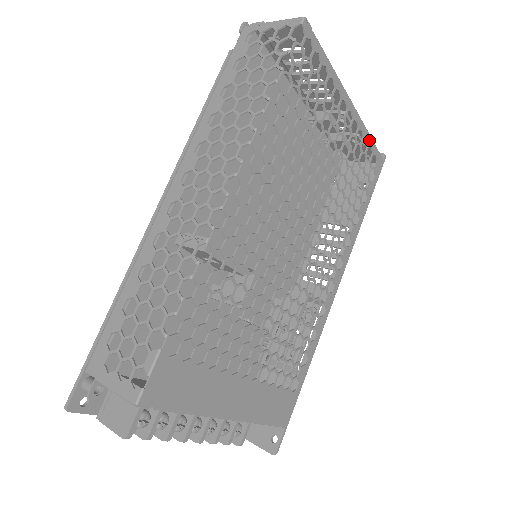
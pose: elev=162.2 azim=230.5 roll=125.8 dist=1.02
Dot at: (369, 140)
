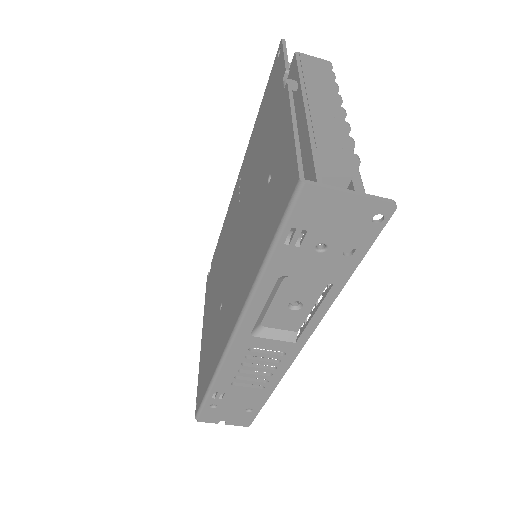
Dot at: occluded
